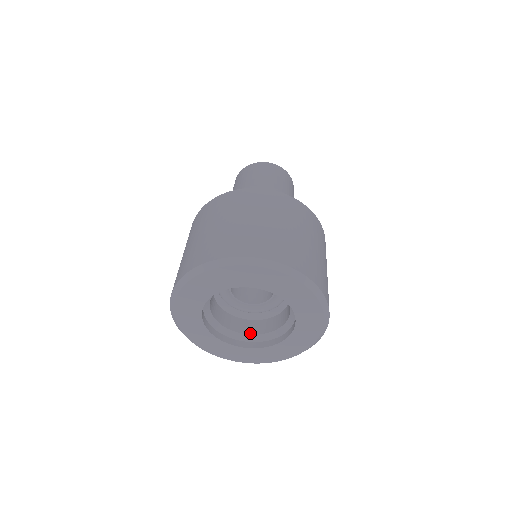
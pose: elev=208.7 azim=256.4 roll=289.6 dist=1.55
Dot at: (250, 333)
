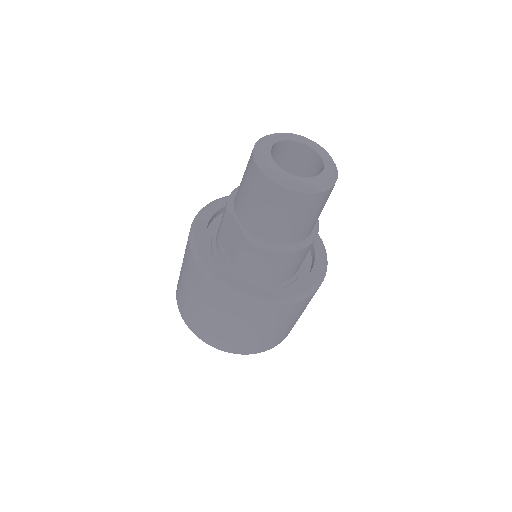
Dot at: occluded
